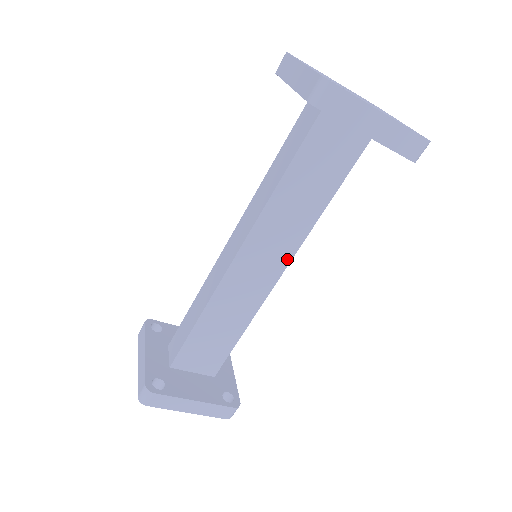
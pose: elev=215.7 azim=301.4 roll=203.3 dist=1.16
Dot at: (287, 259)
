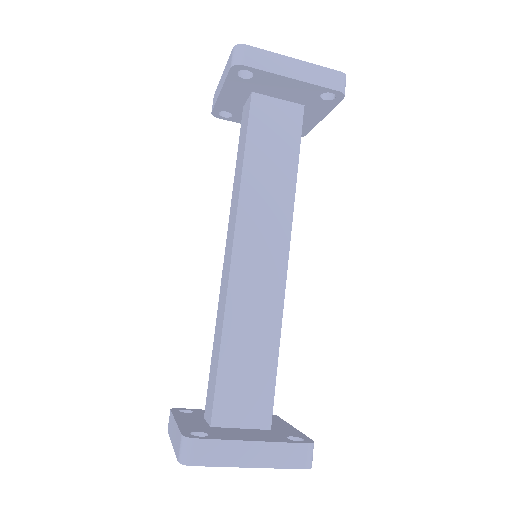
Dot at: (285, 240)
